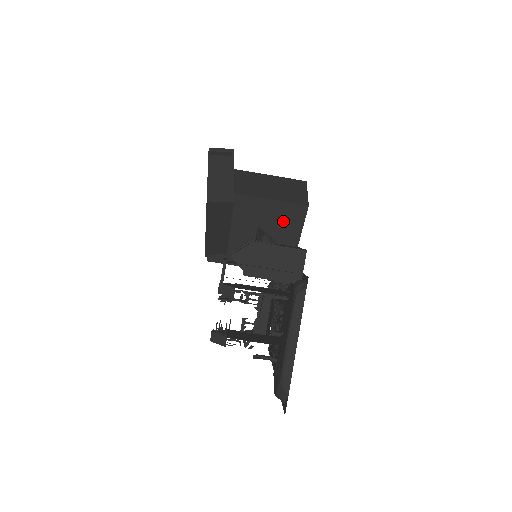
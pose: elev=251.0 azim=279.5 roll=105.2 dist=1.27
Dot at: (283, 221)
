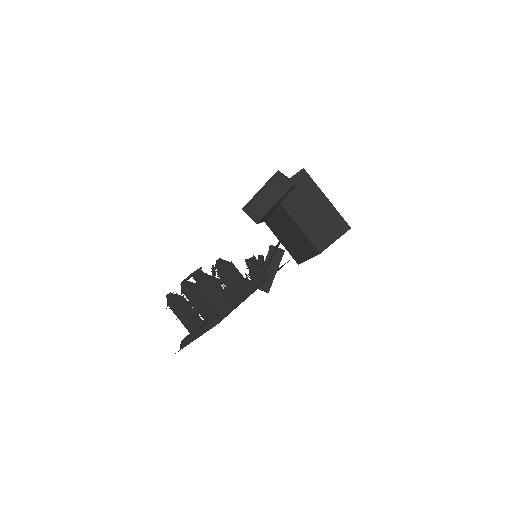
Dot at: (303, 243)
